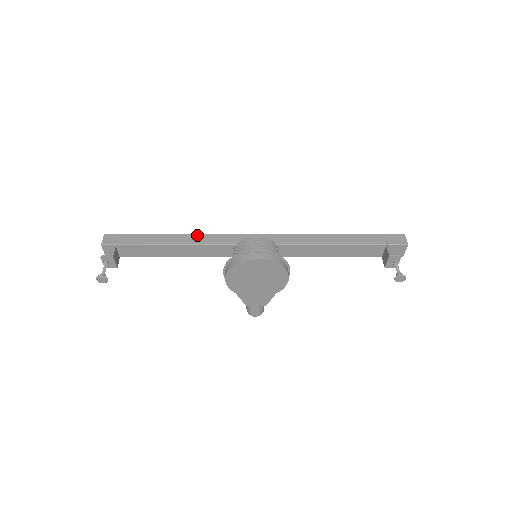
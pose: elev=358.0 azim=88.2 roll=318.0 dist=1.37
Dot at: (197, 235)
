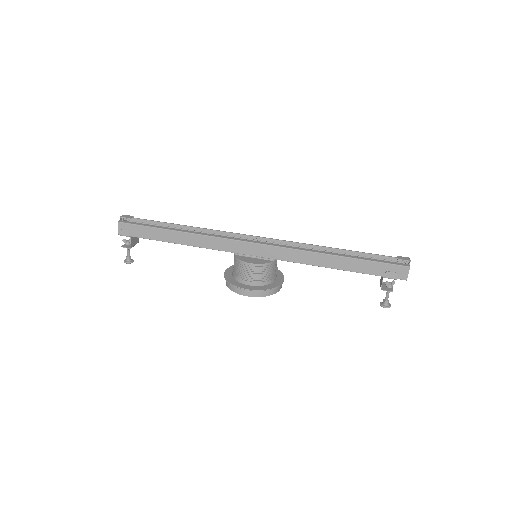
Dot at: (199, 236)
